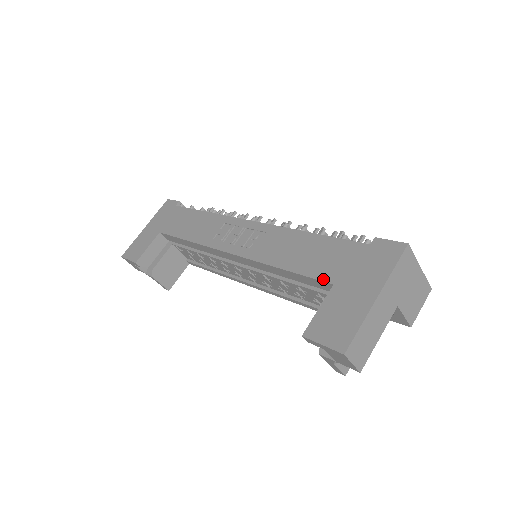
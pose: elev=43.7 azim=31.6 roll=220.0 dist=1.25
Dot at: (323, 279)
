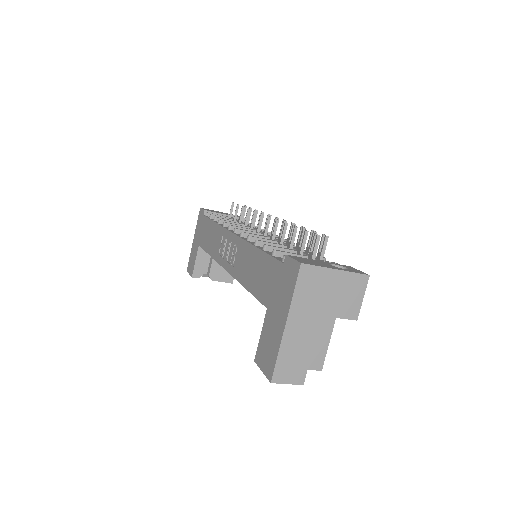
Dot at: (262, 302)
